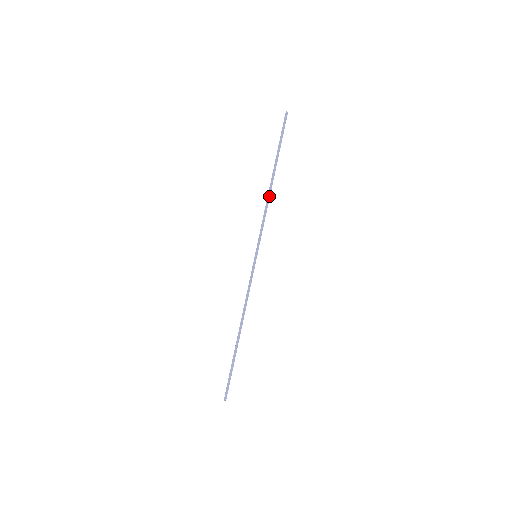
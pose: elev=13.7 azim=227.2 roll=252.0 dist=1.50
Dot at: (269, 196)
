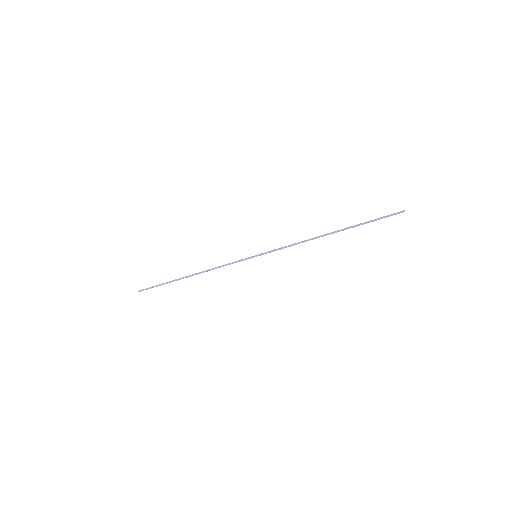
Dot at: (313, 239)
